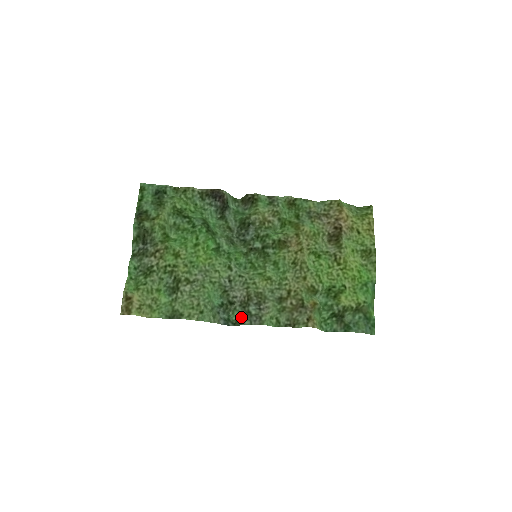
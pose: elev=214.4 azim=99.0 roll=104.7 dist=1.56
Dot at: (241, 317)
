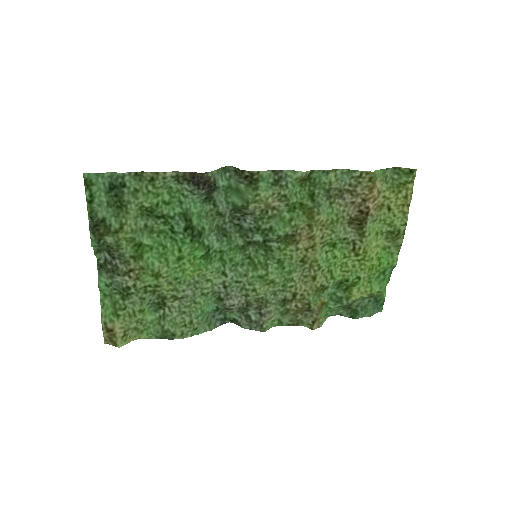
Dot at: (239, 320)
